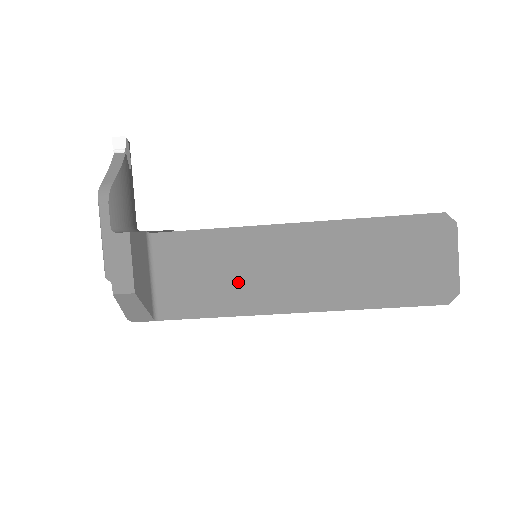
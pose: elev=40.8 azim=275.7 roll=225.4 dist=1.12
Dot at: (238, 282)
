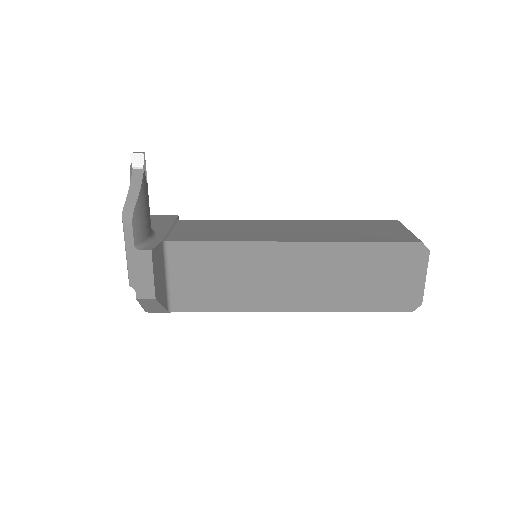
Dot at: (242, 286)
